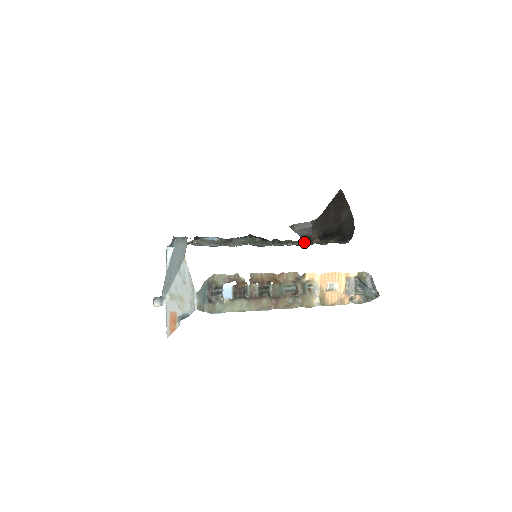
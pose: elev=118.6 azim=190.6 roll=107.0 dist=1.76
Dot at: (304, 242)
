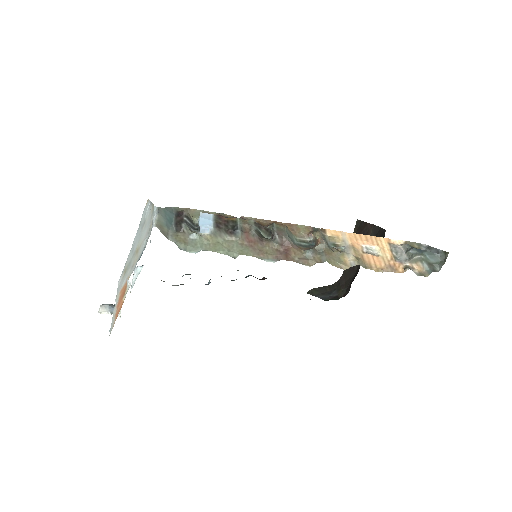
Dot at: occluded
